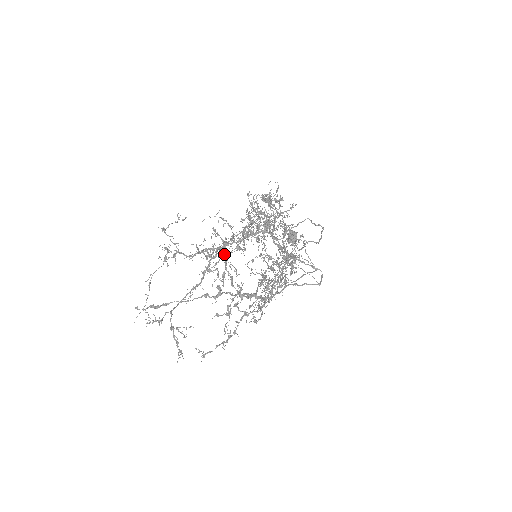
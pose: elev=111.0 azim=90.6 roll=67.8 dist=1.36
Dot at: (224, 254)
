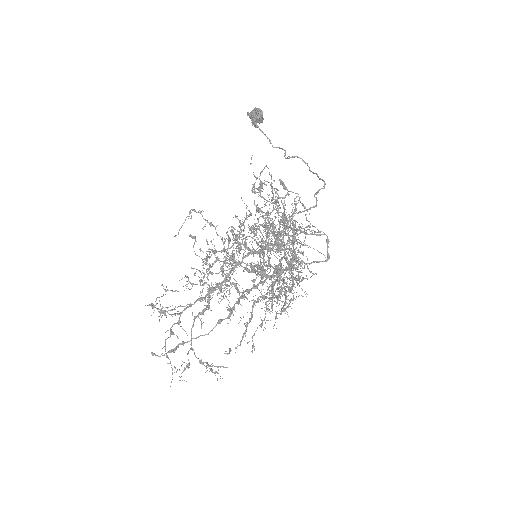
Dot at: (216, 260)
